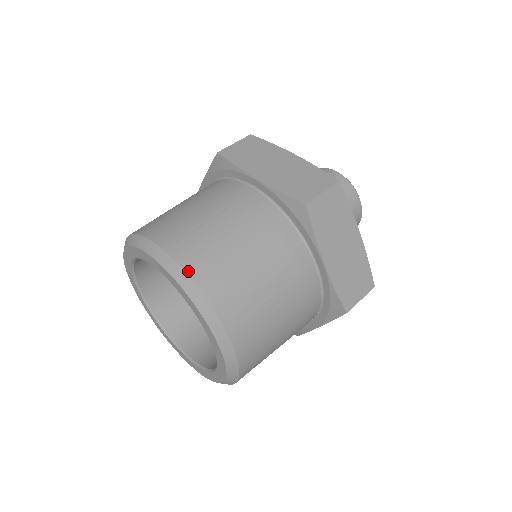
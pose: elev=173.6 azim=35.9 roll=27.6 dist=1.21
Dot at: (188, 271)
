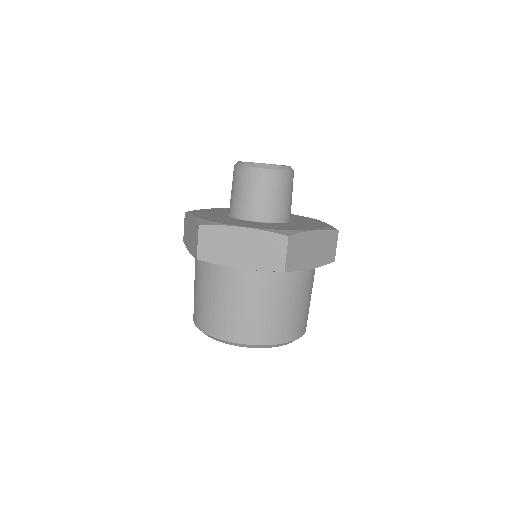
Dot at: (258, 344)
